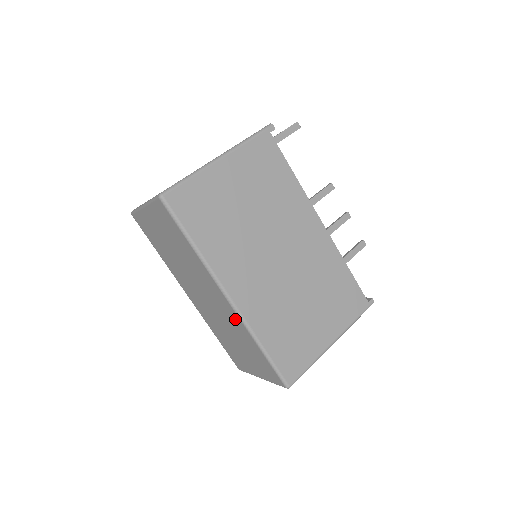
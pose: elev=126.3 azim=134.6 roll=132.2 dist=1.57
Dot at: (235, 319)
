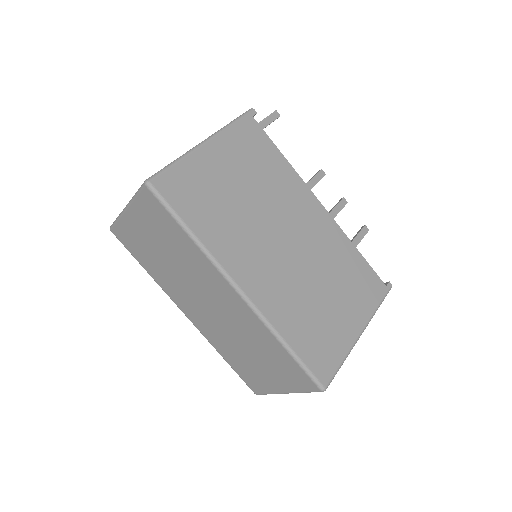
Dot at: (249, 318)
